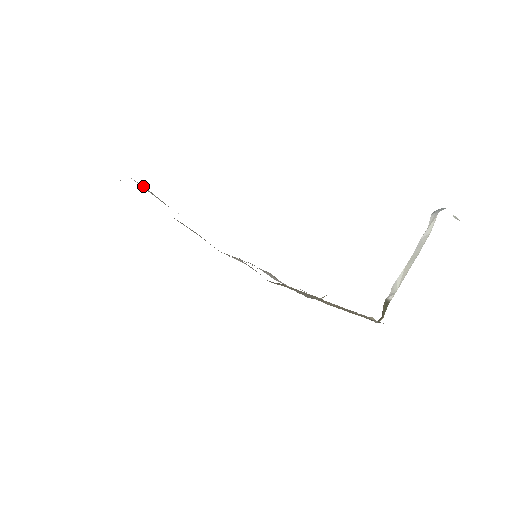
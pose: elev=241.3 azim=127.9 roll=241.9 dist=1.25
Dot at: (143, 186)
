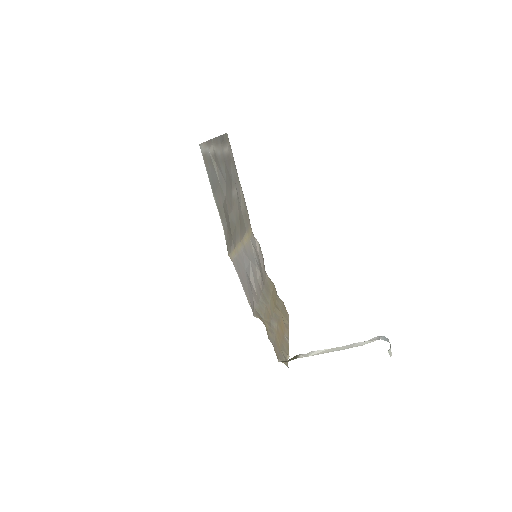
Dot at: (215, 162)
